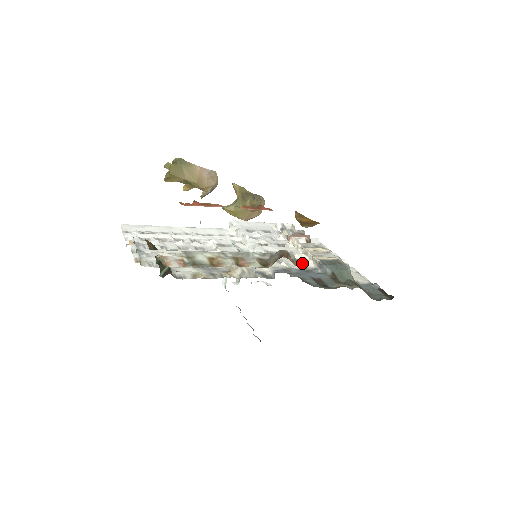
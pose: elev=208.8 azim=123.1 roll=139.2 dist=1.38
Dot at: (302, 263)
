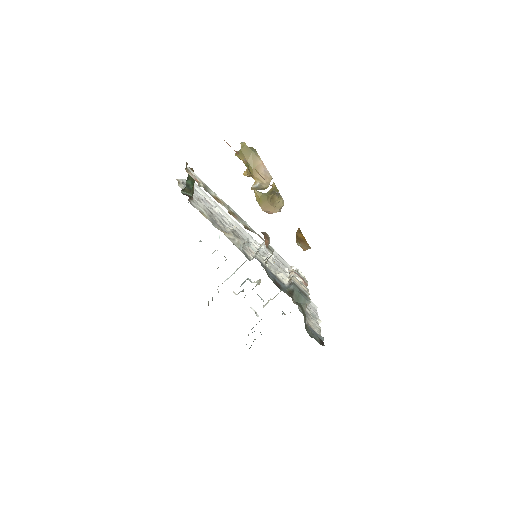
Dot at: (280, 275)
